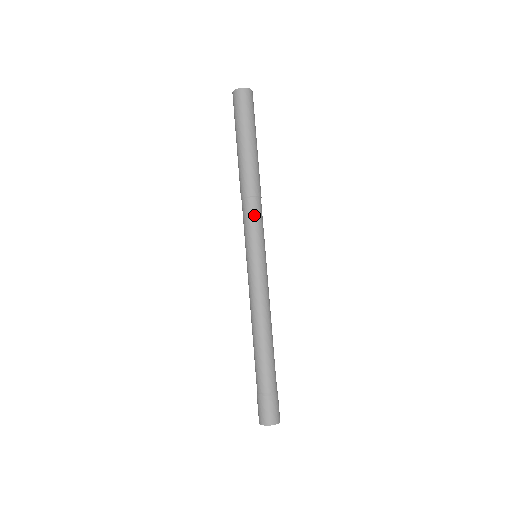
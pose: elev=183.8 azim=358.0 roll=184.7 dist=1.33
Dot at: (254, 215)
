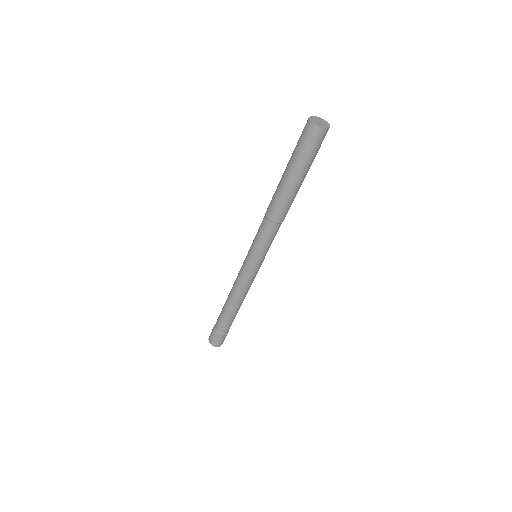
Dot at: (264, 234)
